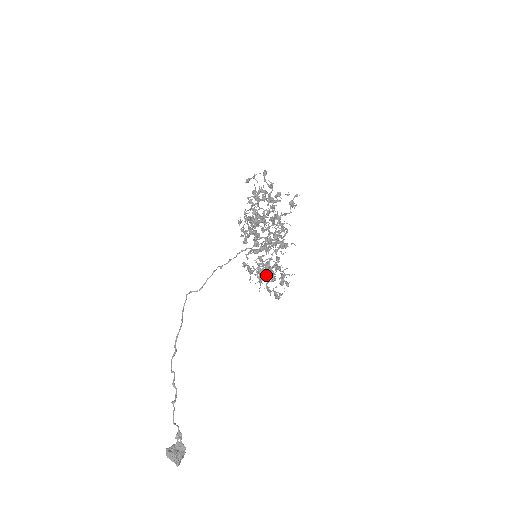
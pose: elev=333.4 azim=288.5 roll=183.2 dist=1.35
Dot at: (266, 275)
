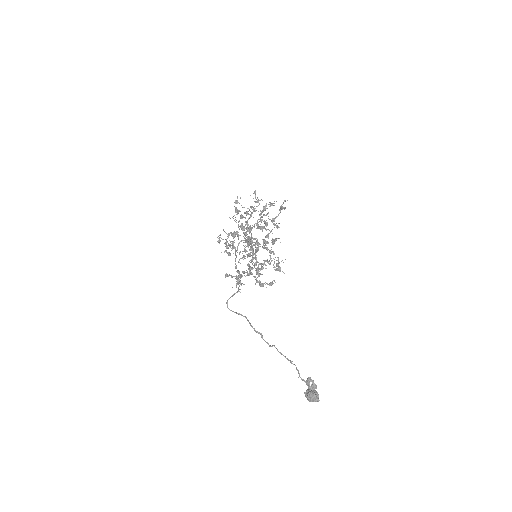
Dot at: (252, 274)
